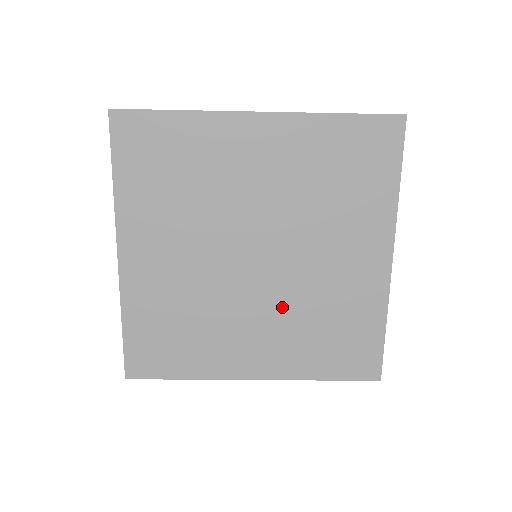
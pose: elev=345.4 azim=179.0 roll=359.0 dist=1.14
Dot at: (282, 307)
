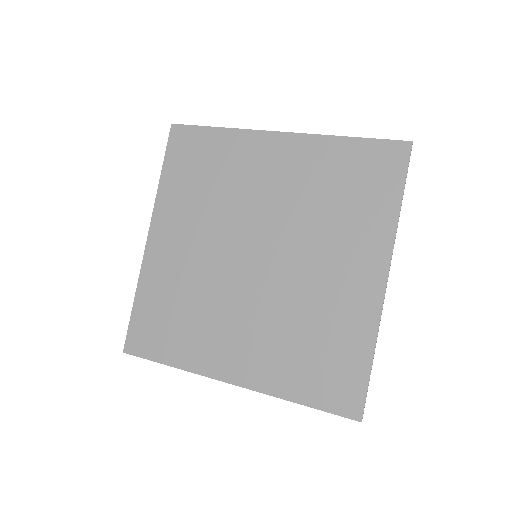
Dot at: (270, 311)
